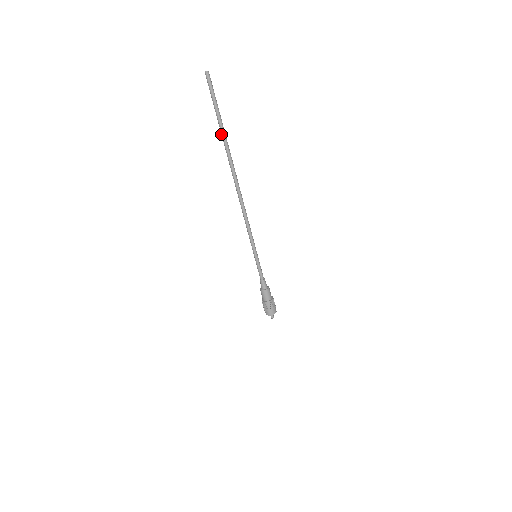
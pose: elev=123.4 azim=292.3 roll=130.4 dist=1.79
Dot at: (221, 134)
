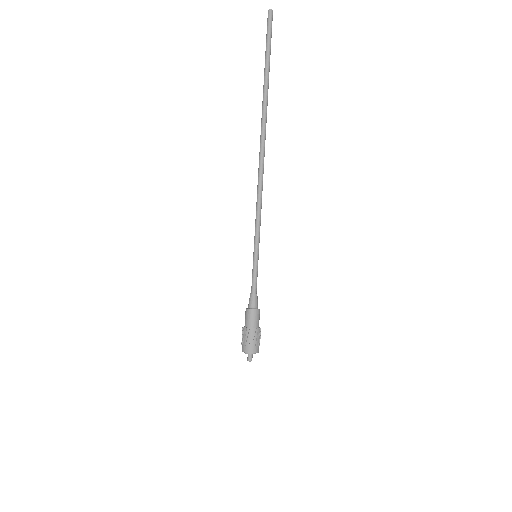
Dot at: occluded
